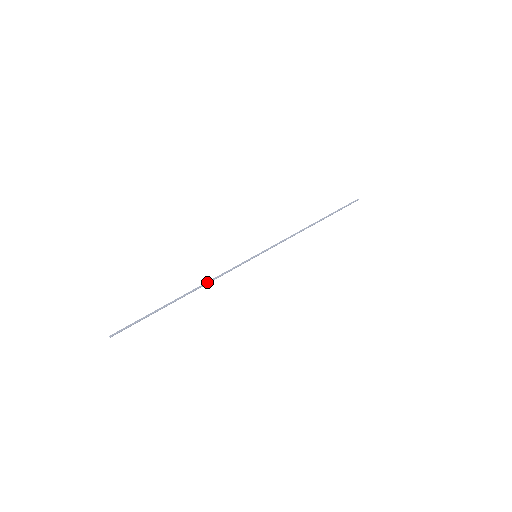
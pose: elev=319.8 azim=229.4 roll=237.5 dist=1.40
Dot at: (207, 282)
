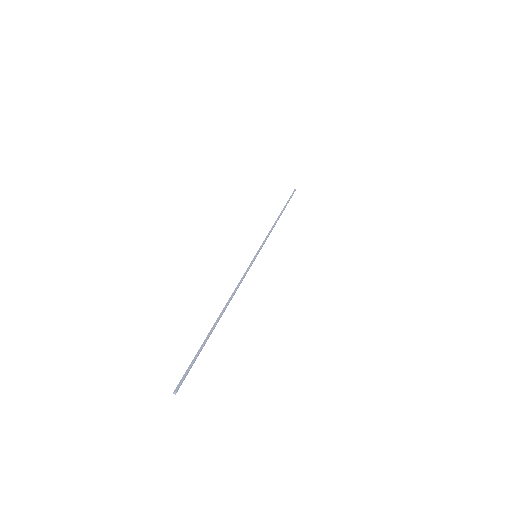
Dot at: (232, 294)
